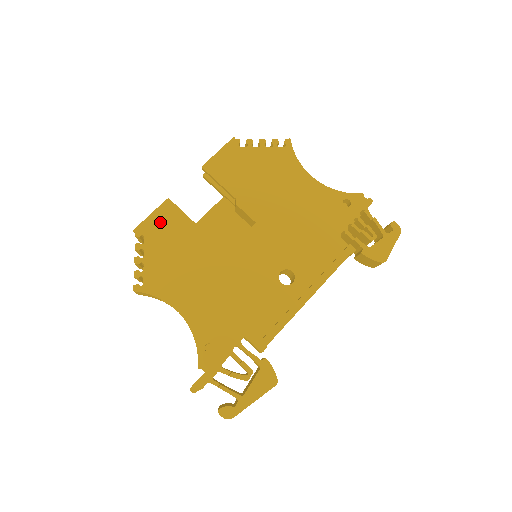
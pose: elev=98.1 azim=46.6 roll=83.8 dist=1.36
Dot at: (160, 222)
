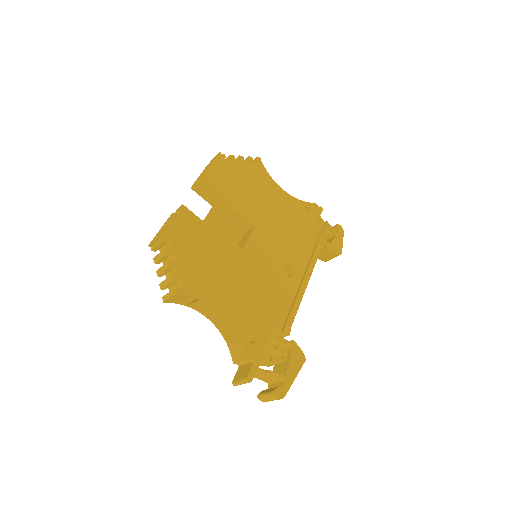
Dot at: (181, 227)
